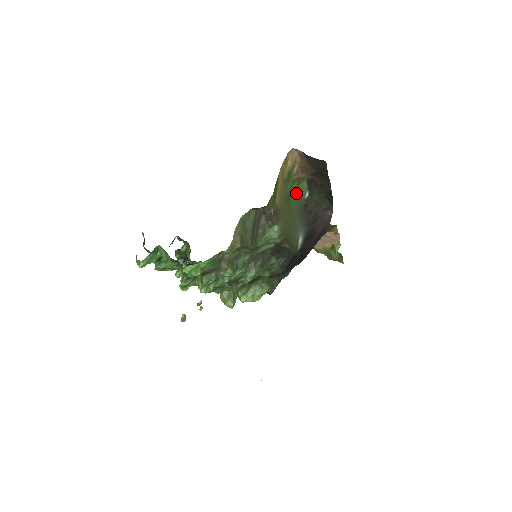
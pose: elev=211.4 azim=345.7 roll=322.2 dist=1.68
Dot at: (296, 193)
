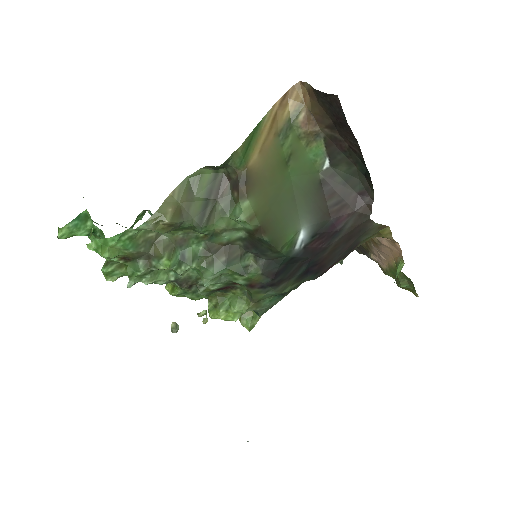
Dot at: (304, 158)
